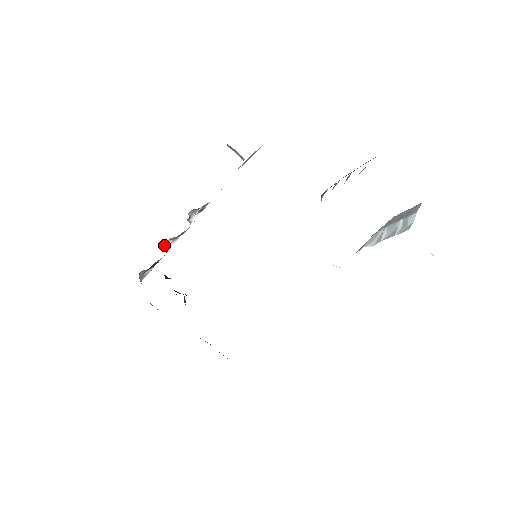
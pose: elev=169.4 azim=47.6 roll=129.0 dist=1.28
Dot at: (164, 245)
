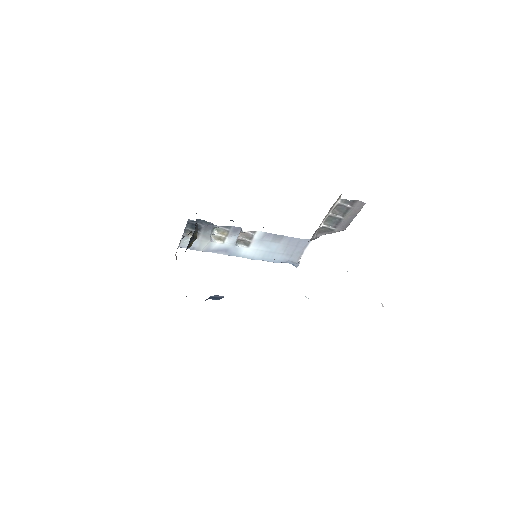
Dot at: (212, 237)
